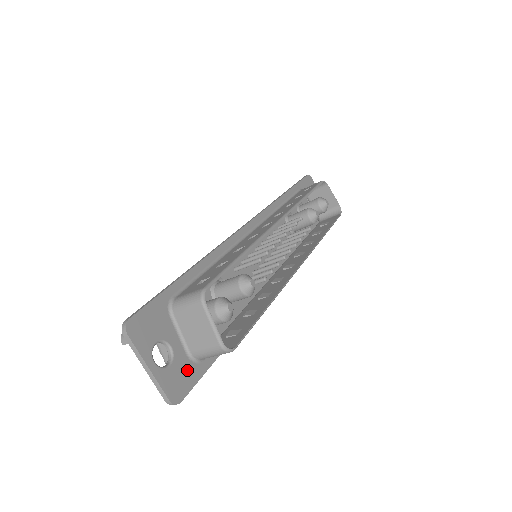
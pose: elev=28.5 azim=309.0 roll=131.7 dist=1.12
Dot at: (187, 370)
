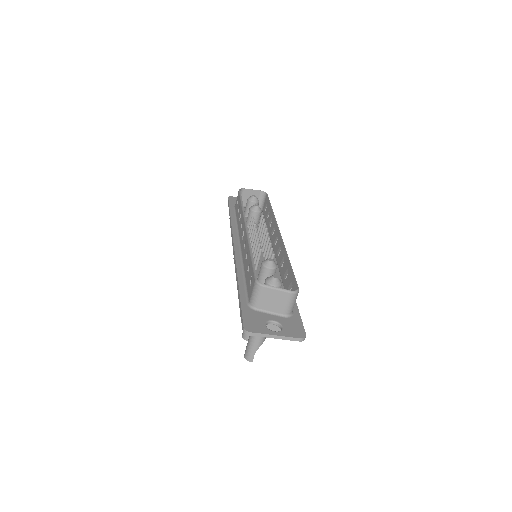
Dot at: (292, 322)
